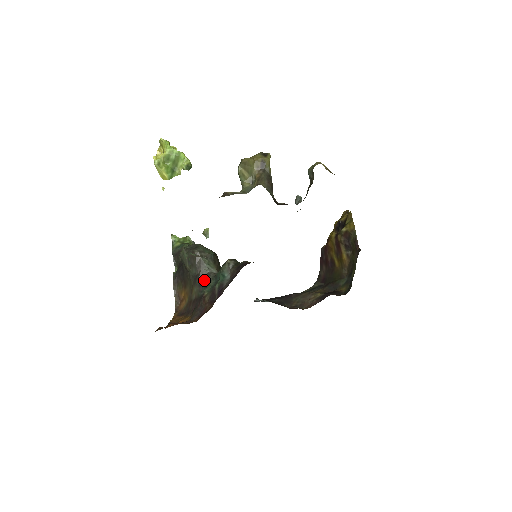
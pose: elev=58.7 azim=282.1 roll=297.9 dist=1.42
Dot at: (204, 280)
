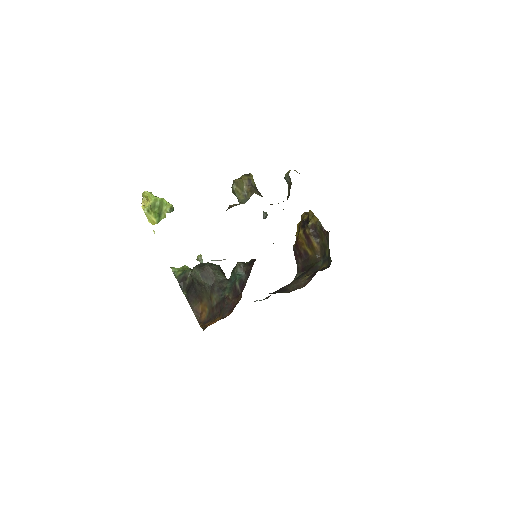
Dot at: (220, 286)
